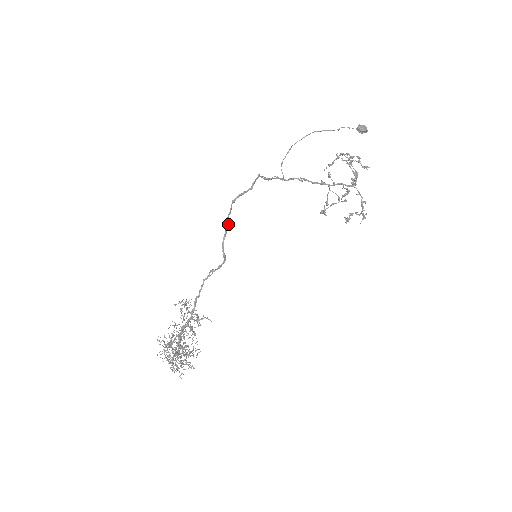
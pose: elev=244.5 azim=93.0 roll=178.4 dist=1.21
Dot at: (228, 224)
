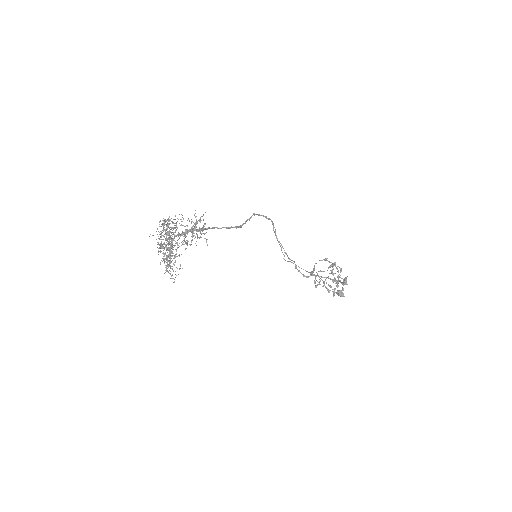
Dot at: occluded
